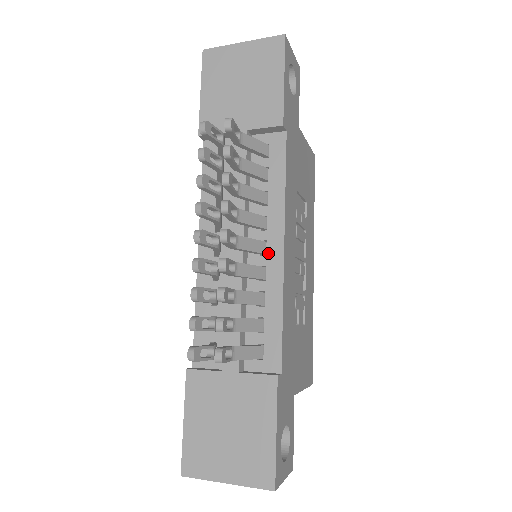
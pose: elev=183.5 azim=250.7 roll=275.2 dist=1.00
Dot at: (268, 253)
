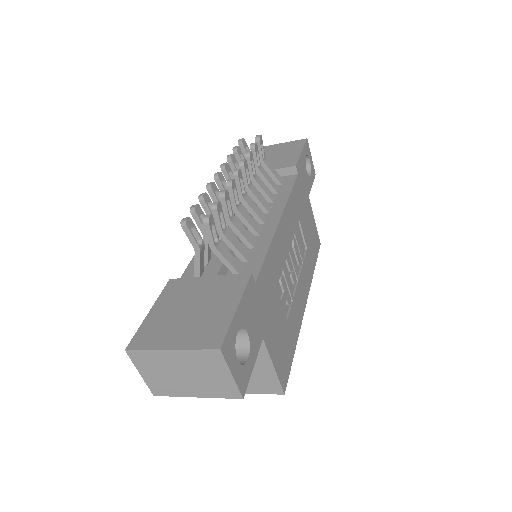
Dot at: (267, 223)
